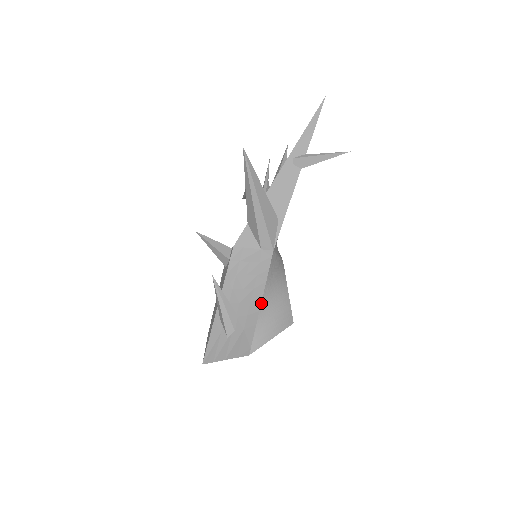
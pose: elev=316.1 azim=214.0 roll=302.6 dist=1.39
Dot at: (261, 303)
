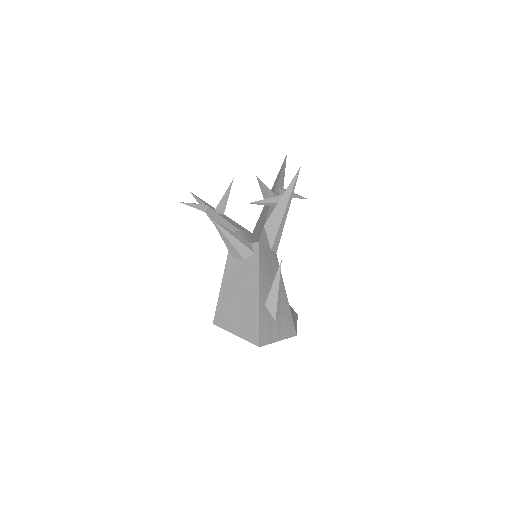
Dot at: (286, 294)
